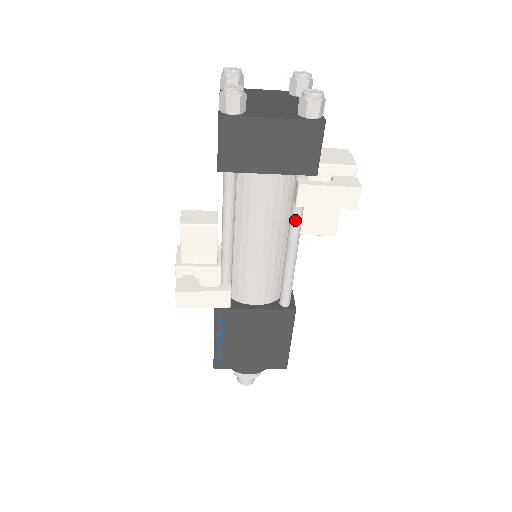
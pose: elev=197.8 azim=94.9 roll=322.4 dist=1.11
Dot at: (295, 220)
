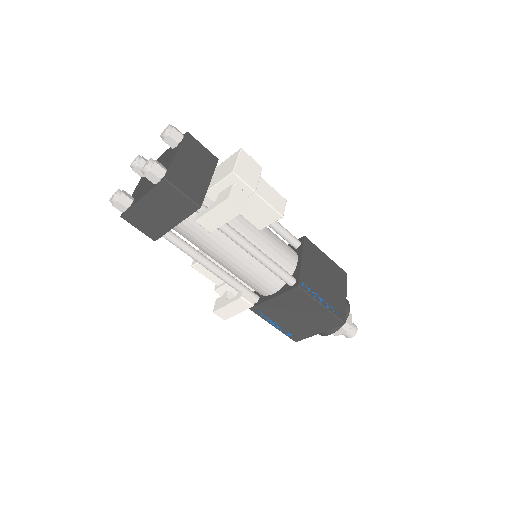
Dot at: (227, 236)
